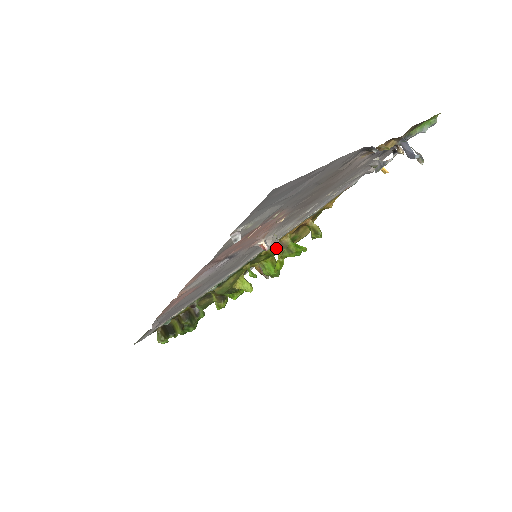
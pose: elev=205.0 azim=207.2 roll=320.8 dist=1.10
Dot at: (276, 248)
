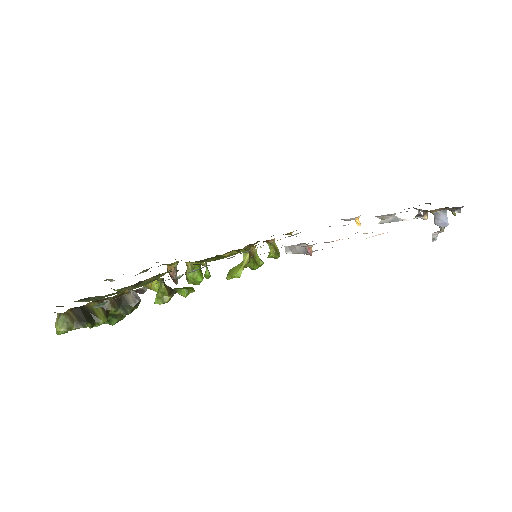
Dot at: occluded
